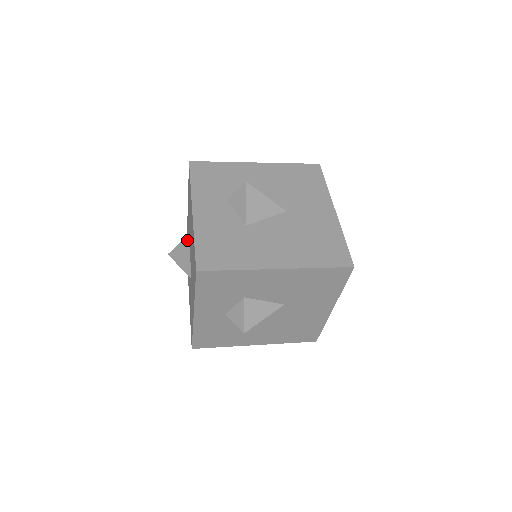
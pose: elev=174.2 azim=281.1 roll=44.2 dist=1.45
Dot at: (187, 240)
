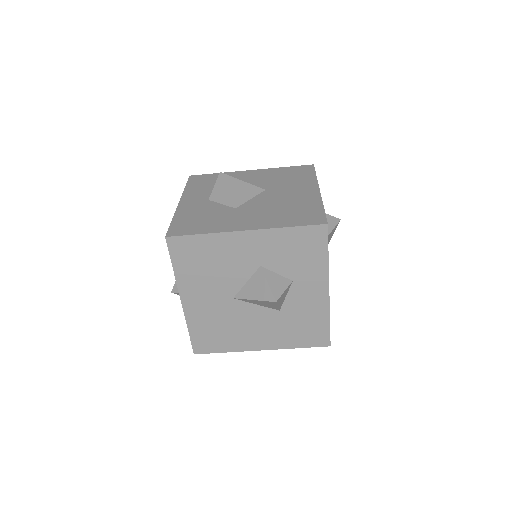
Dot at: occluded
